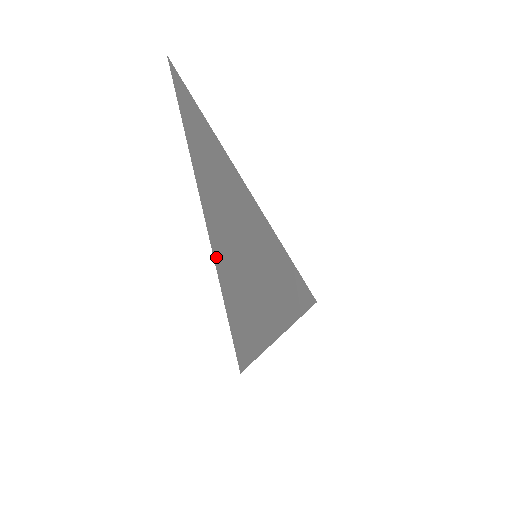
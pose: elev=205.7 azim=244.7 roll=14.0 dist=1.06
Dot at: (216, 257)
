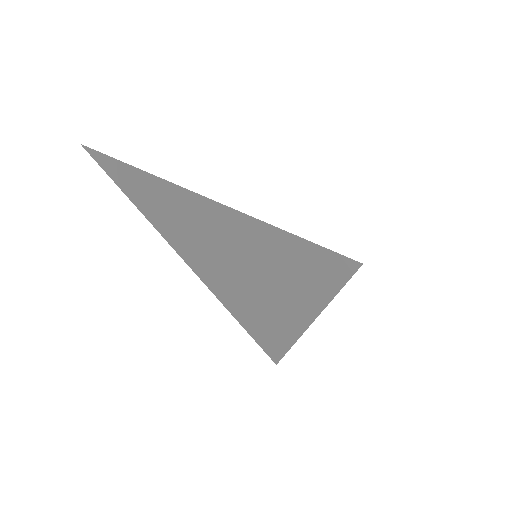
Dot at: (203, 277)
